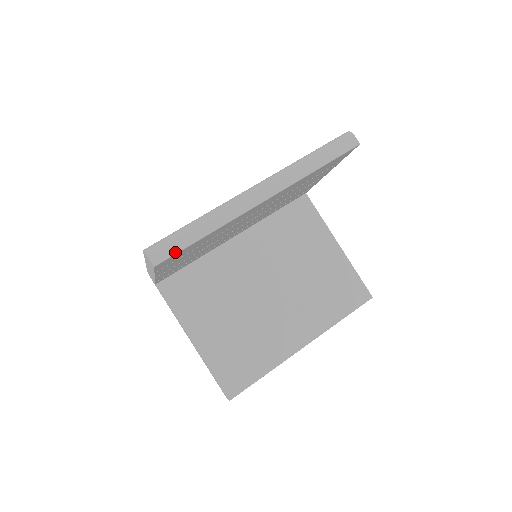
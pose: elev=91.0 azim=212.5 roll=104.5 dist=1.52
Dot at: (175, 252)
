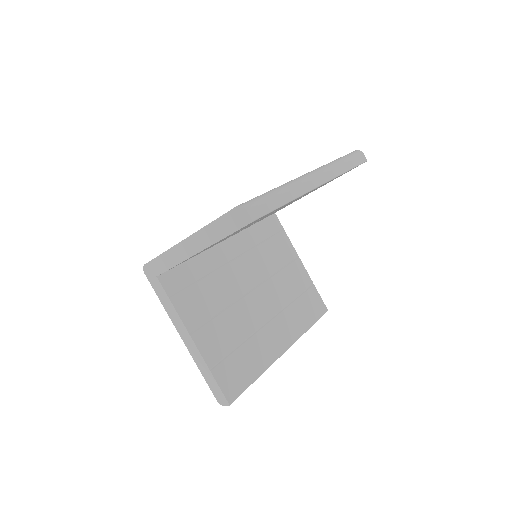
Dot at: (267, 212)
